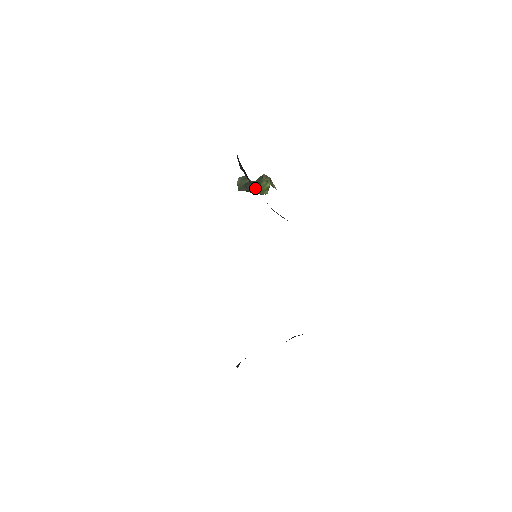
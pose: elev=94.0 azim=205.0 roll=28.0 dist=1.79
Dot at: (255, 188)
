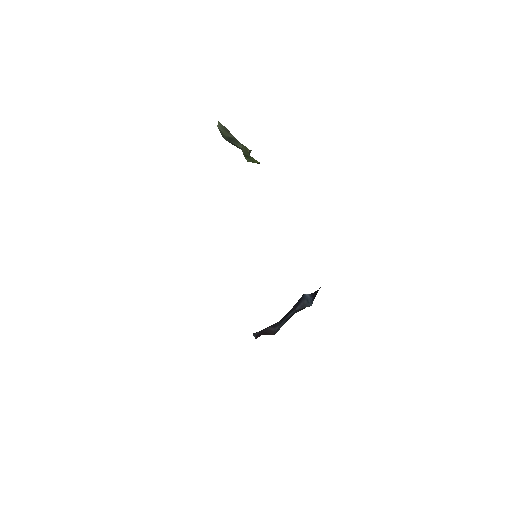
Dot at: occluded
